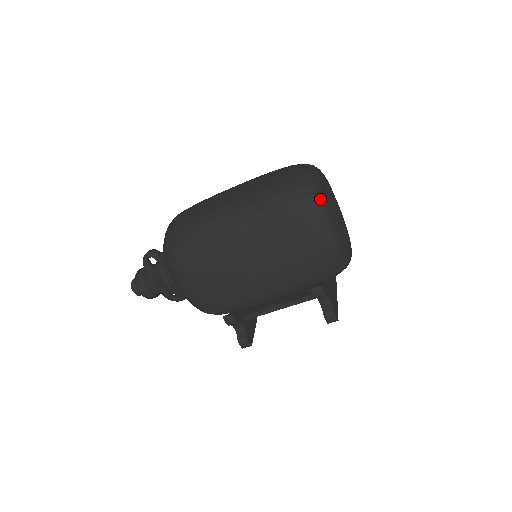
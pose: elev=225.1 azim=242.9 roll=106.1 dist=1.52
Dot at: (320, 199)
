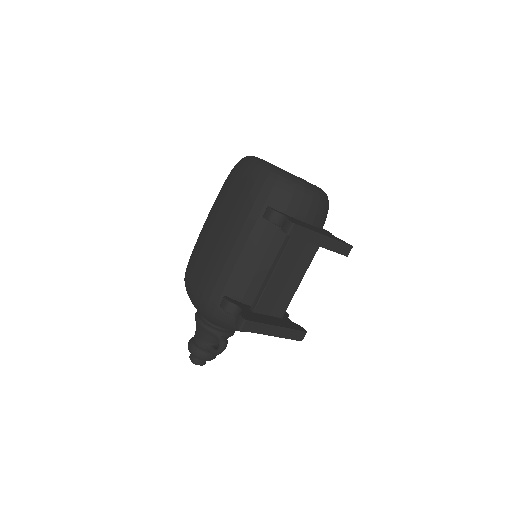
Dot at: occluded
